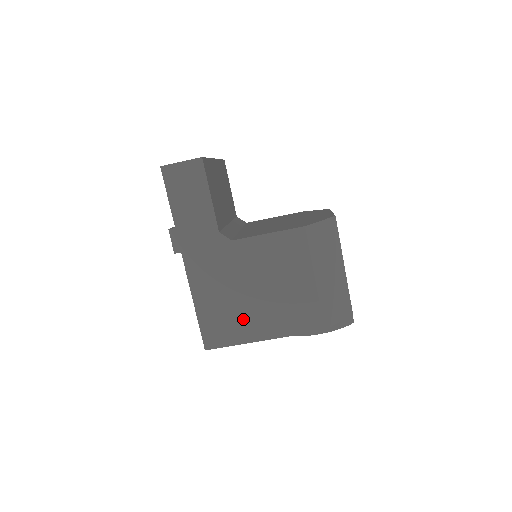
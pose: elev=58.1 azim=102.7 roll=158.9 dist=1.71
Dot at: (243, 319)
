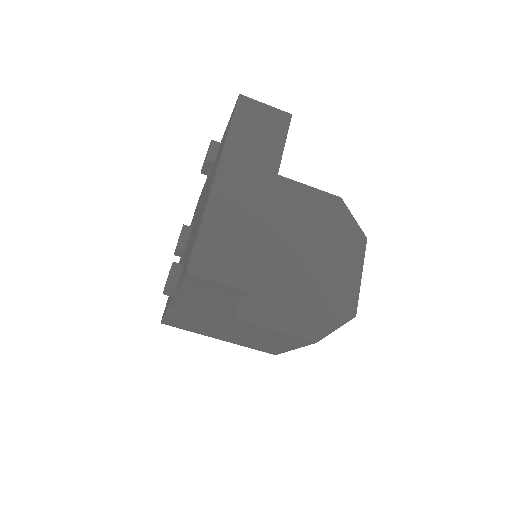
Dot at: (209, 332)
